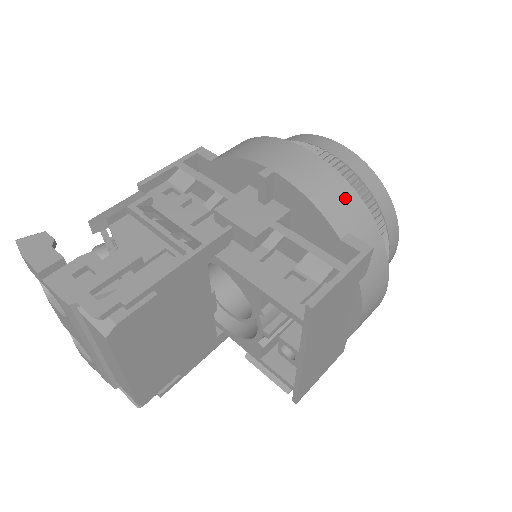
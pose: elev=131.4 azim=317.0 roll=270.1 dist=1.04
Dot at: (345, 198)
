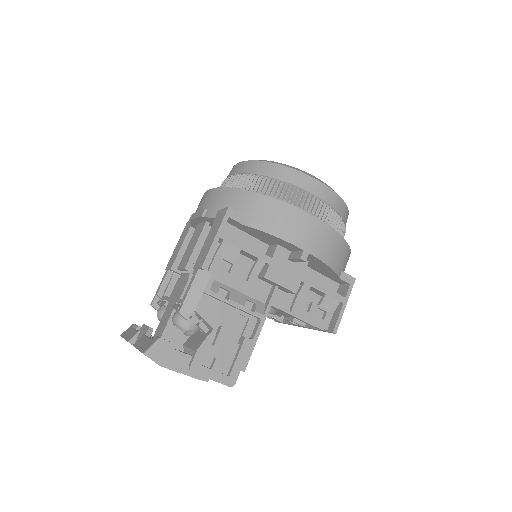
Dot at: (343, 251)
